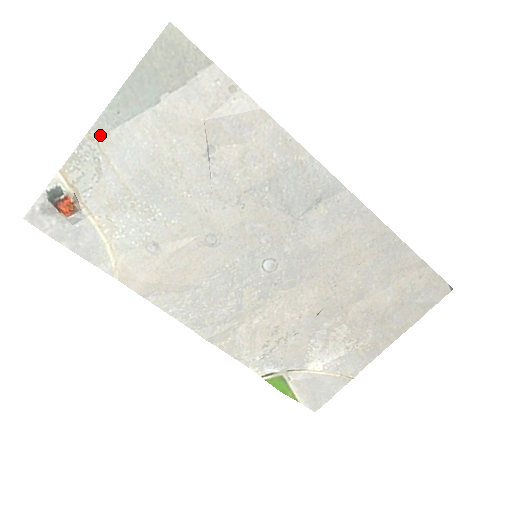
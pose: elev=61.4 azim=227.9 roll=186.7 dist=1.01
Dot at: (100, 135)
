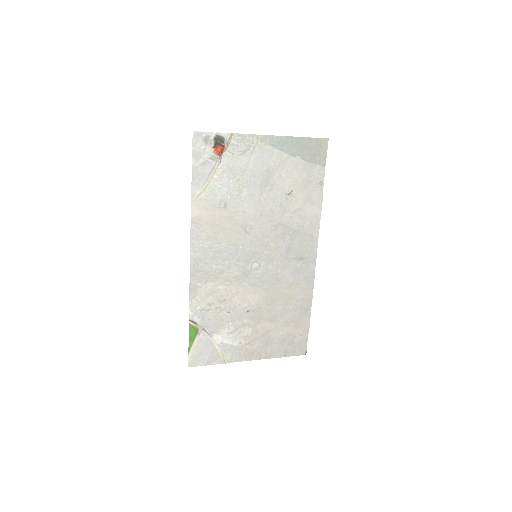
Dot at: (262, 141)
